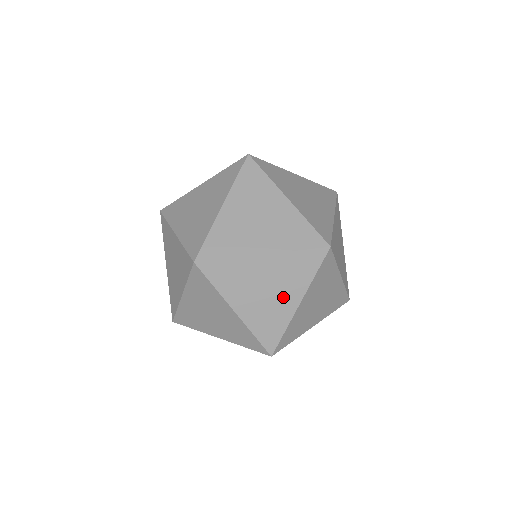
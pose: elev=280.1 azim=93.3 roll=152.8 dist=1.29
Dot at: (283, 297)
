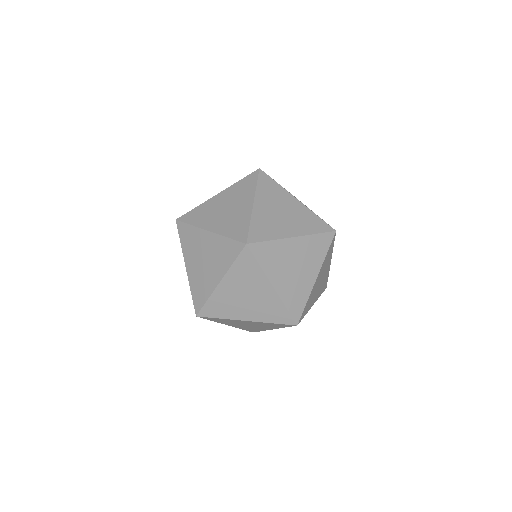
Dot at: (288, 225)
